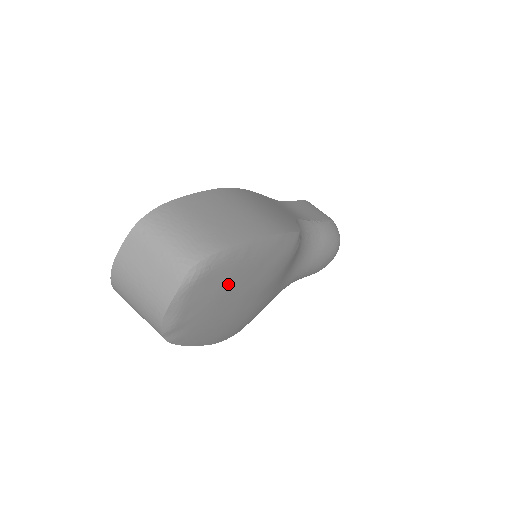
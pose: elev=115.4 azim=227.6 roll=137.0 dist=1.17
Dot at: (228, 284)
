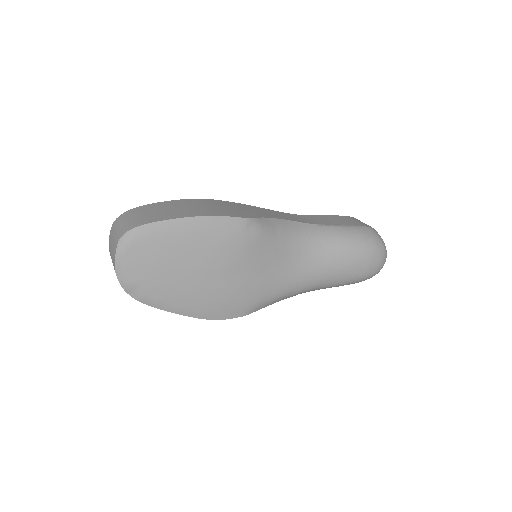
Dot at: (164, 253)
